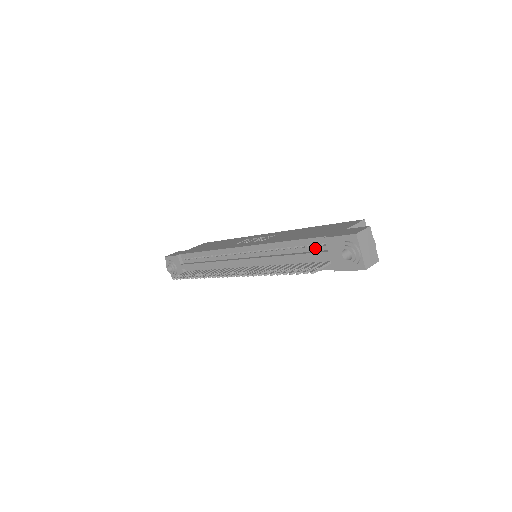
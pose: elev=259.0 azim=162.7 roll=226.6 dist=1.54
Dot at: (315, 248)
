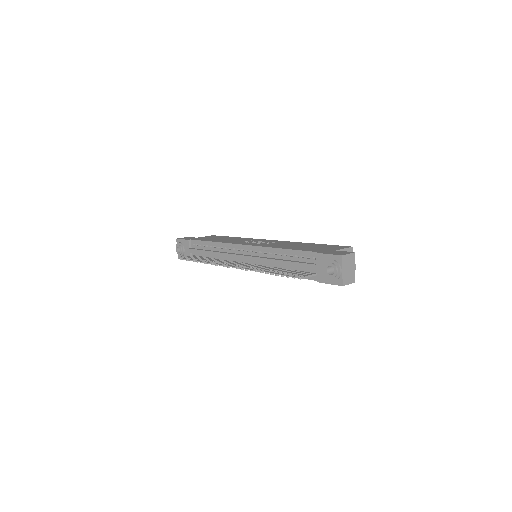
Dot at: (307, 260)
